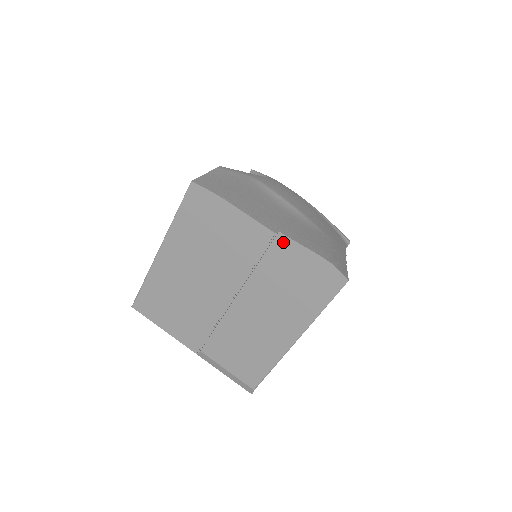
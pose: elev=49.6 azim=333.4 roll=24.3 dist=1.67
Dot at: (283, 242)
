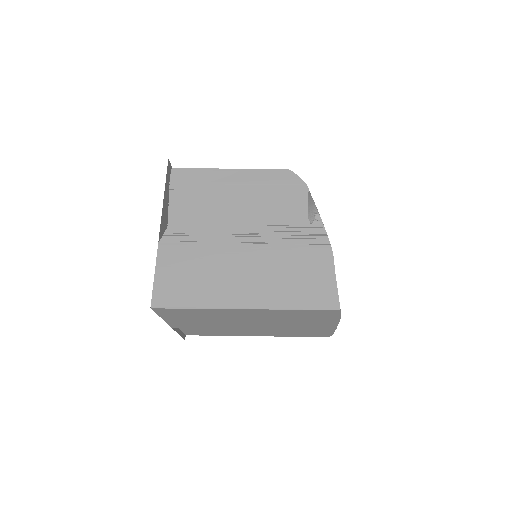
Dot at: occluded
